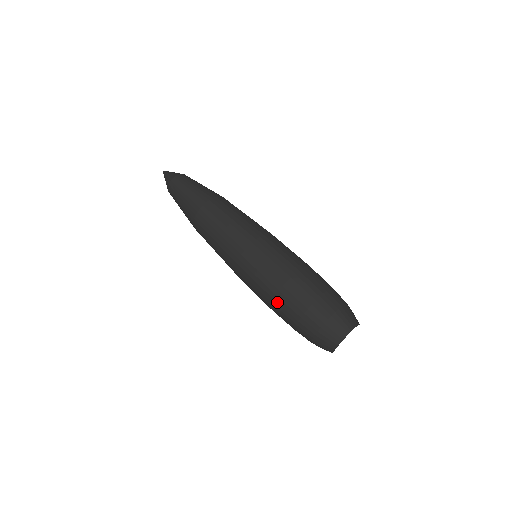
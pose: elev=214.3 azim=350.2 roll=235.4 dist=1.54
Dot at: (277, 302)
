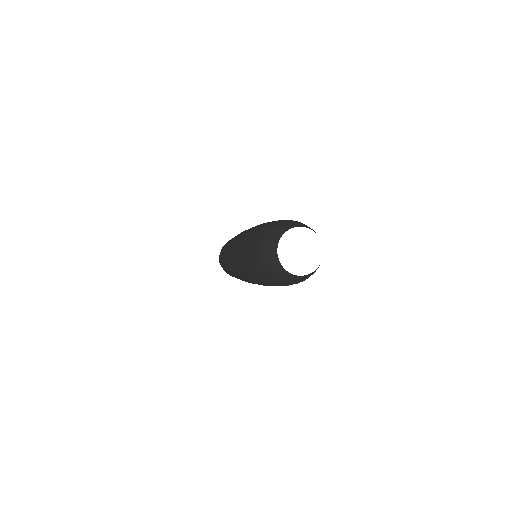
Dot at: (244, 267)
